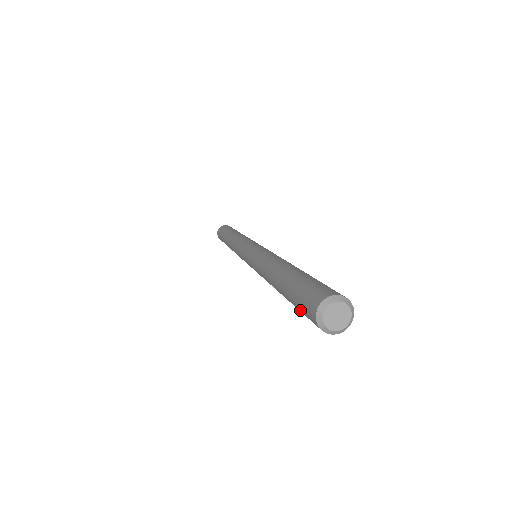
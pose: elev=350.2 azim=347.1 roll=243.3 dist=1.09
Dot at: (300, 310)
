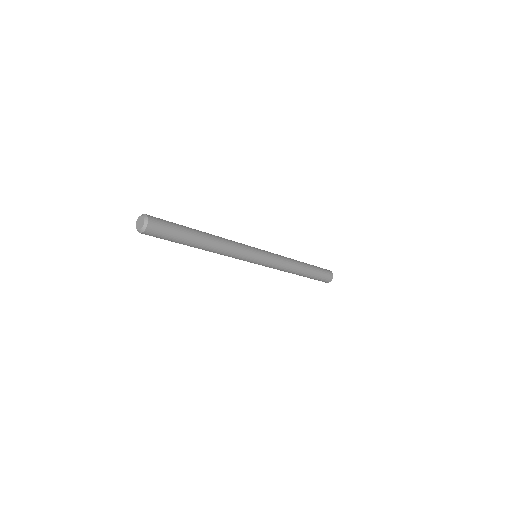
Dot at: occluded
